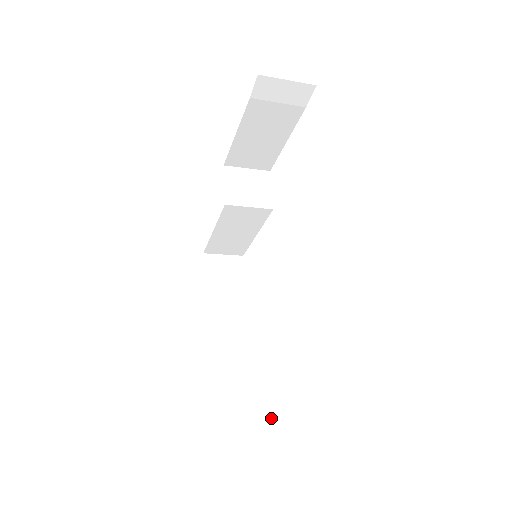
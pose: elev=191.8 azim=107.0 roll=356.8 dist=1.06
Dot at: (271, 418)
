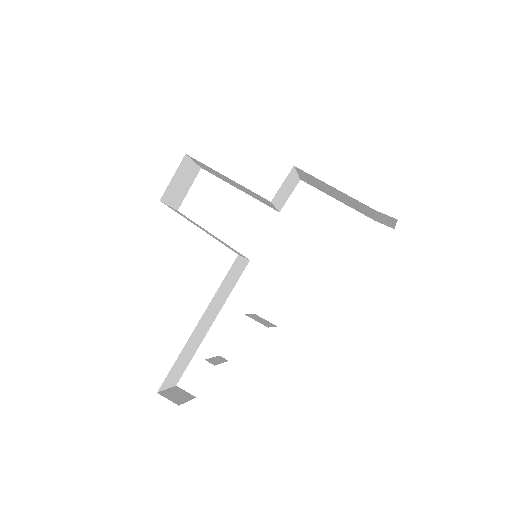
Dot at: (187, 358)
